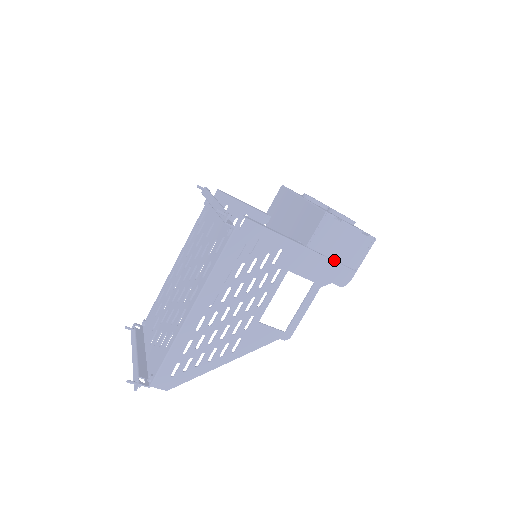
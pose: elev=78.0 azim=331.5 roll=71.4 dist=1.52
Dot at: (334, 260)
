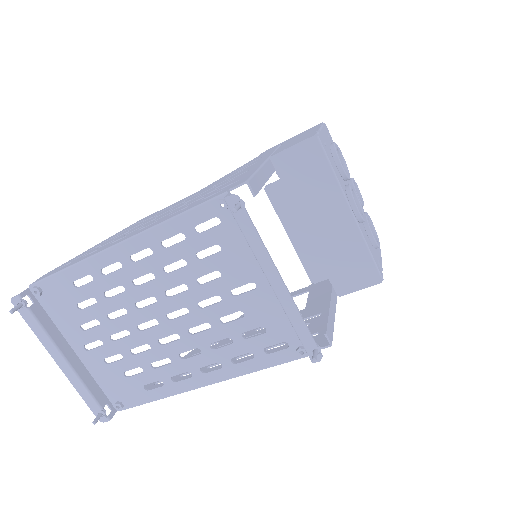
Dot at: occluded
